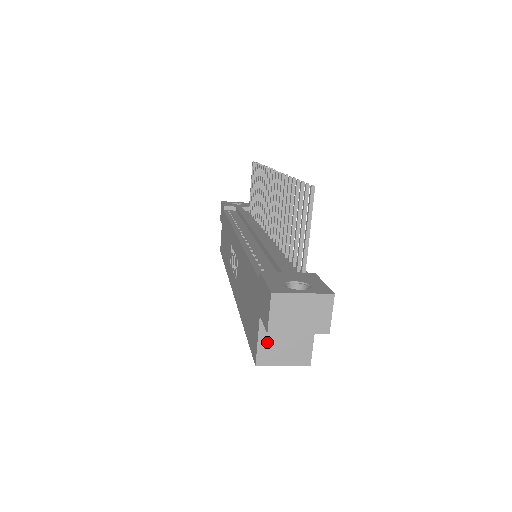
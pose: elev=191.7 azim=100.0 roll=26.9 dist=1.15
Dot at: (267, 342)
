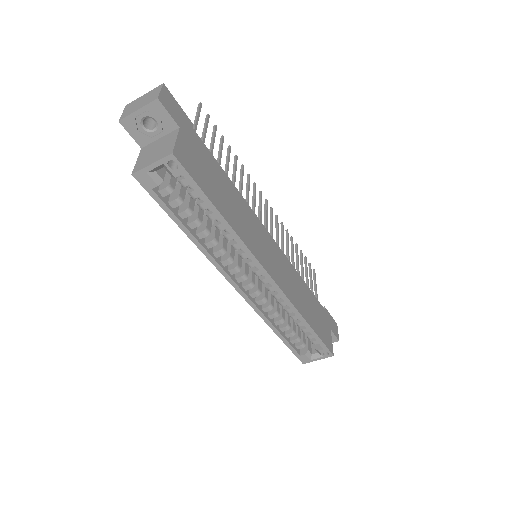
Dot at: (143, 158)
